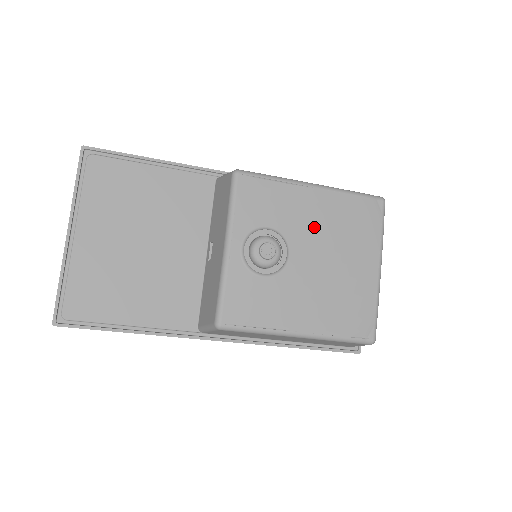
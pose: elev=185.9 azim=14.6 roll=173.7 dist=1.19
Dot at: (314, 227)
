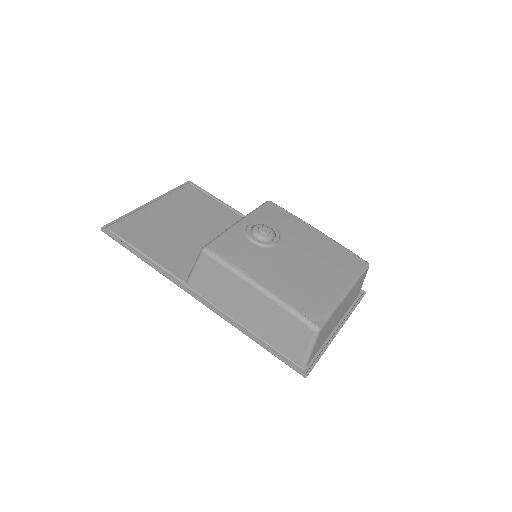
Dot at: (305, 244)
